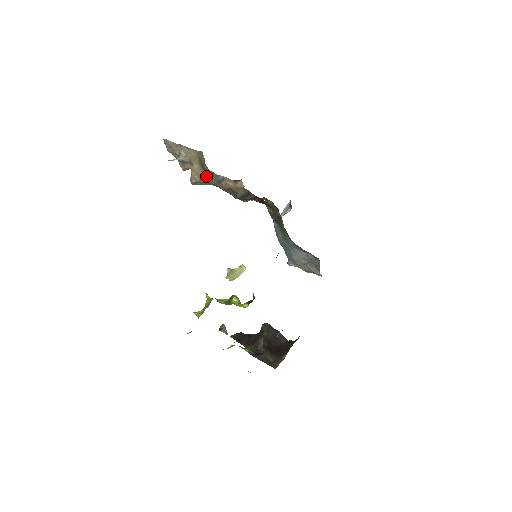
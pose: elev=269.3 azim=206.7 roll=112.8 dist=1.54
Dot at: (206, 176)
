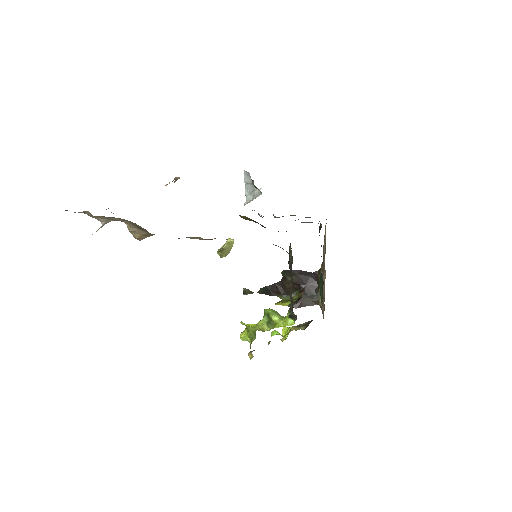
Dot at: occluded
